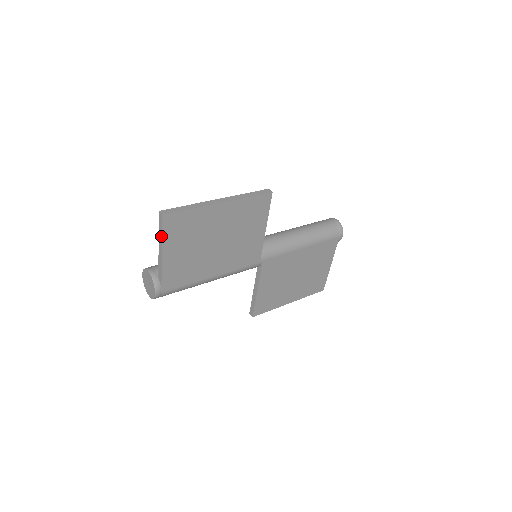
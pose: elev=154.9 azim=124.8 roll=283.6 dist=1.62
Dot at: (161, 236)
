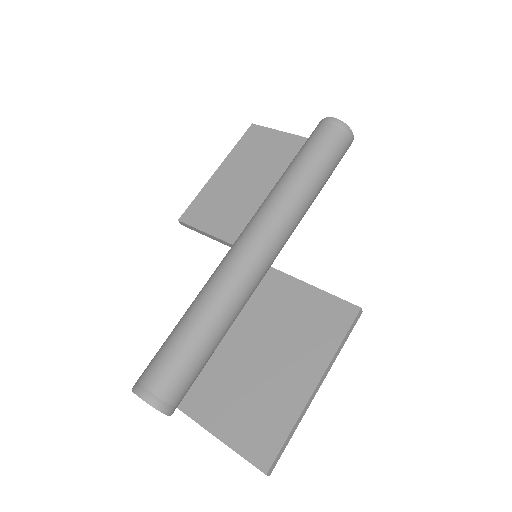
Dot at: (239, 454)
